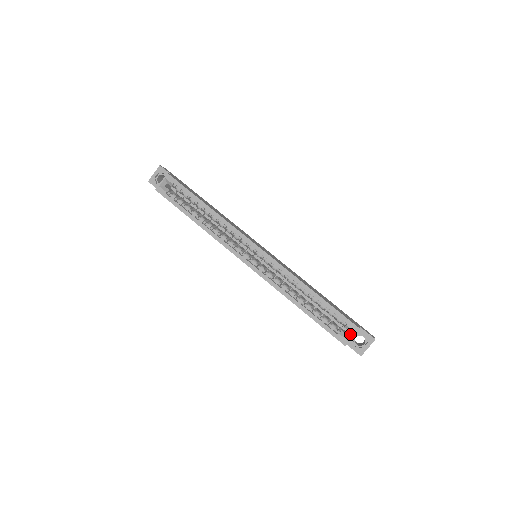
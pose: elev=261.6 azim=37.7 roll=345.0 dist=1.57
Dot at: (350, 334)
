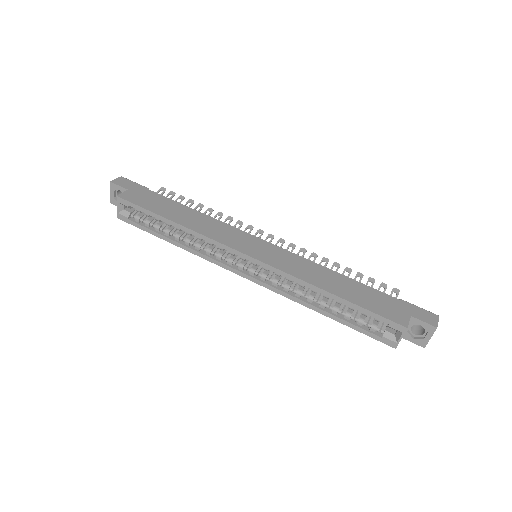
Dot at: (397, 334)
